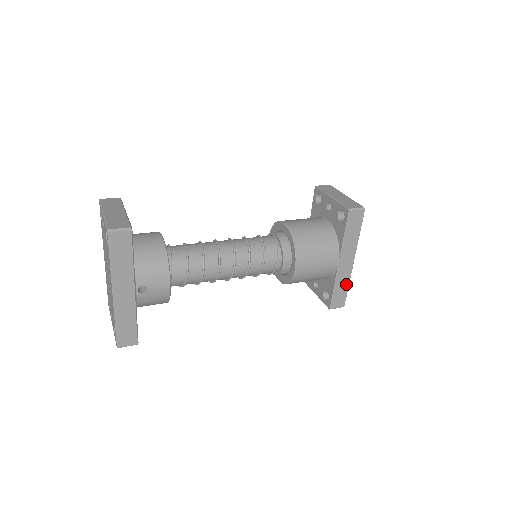
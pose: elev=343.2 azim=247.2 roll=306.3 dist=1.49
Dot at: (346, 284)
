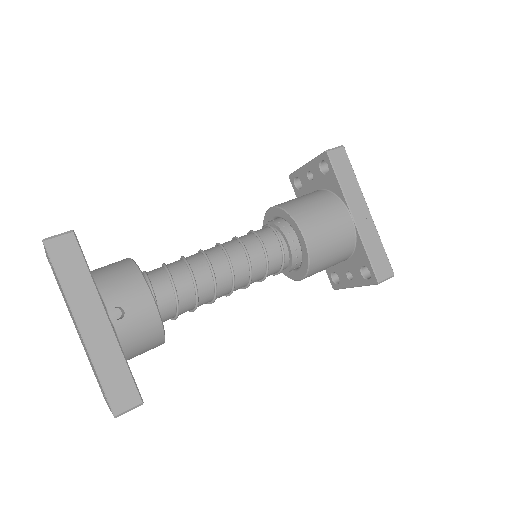
Dot at: (378, 243)
